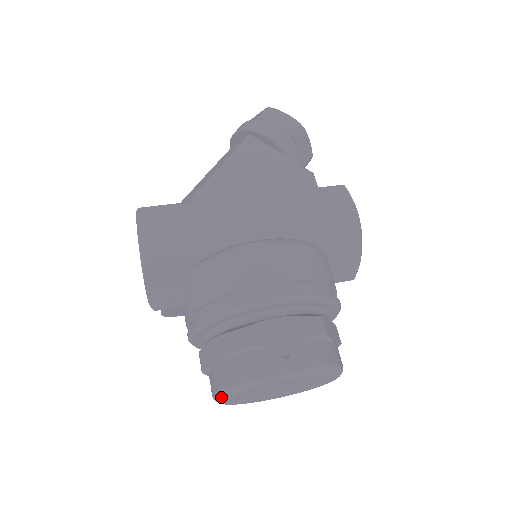
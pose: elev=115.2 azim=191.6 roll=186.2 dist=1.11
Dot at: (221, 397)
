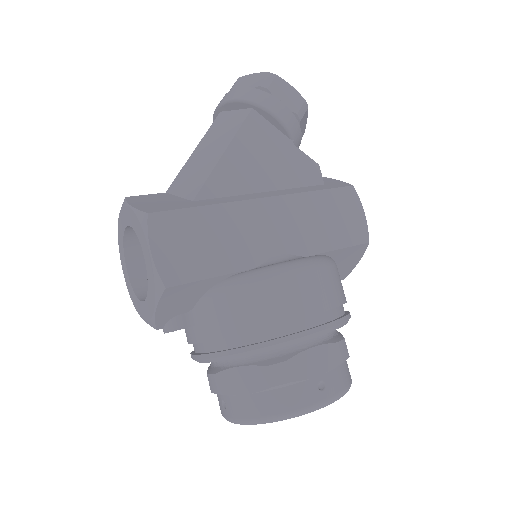
Dot at: (244, 424)
